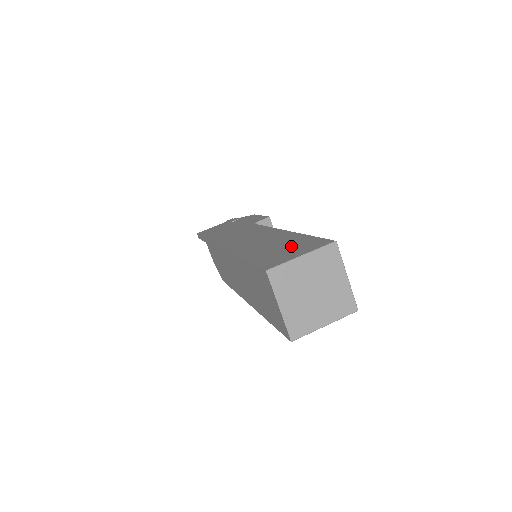
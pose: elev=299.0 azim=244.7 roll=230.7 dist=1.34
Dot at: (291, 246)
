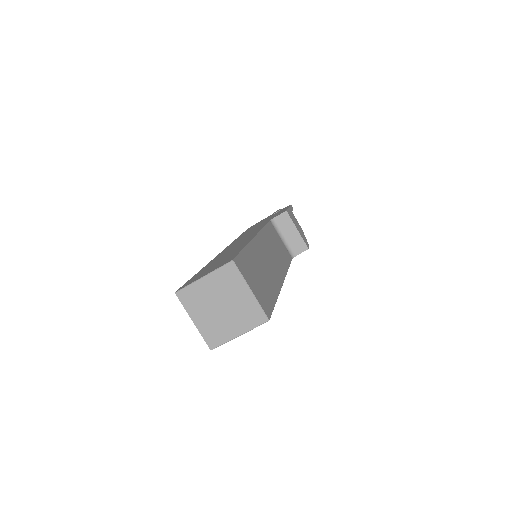
Dot at: (220, 262)
